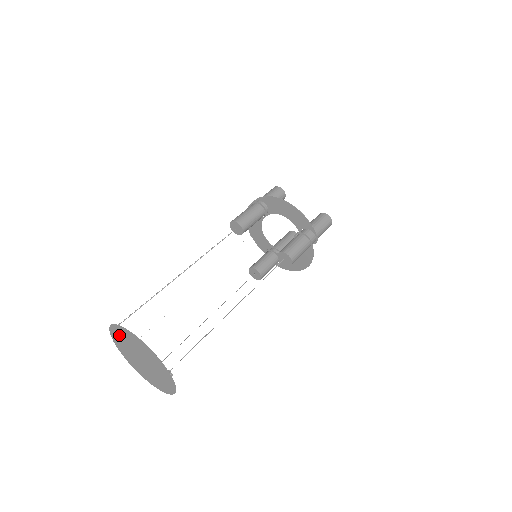
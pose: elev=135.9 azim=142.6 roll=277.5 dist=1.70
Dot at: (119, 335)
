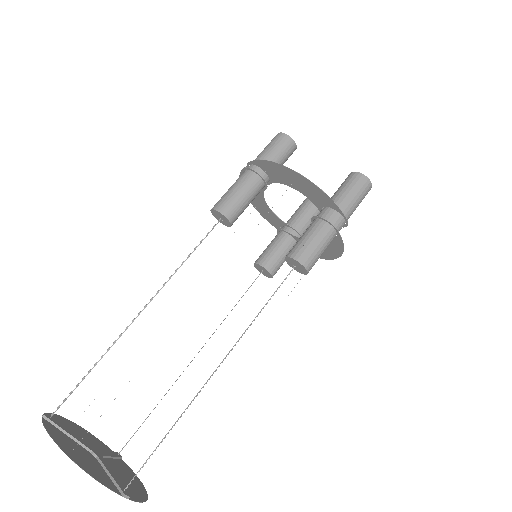
Dot at: (57, 426)
